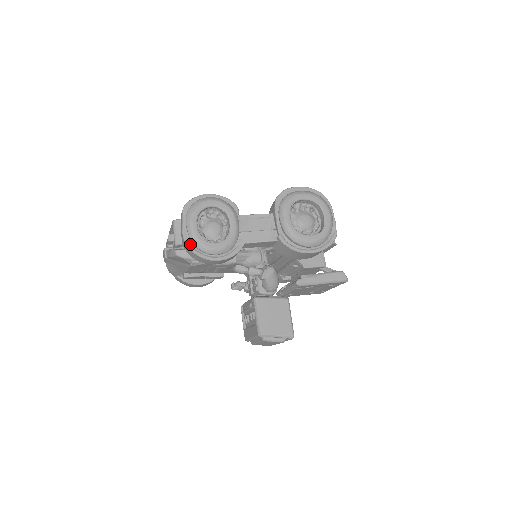
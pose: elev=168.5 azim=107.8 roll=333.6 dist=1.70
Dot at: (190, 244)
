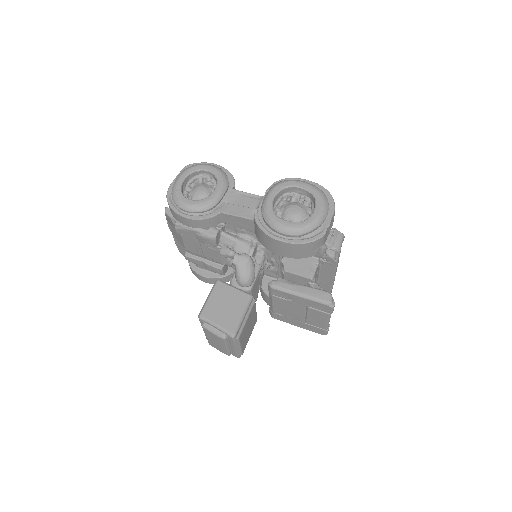
Dot at: (170, 196)
